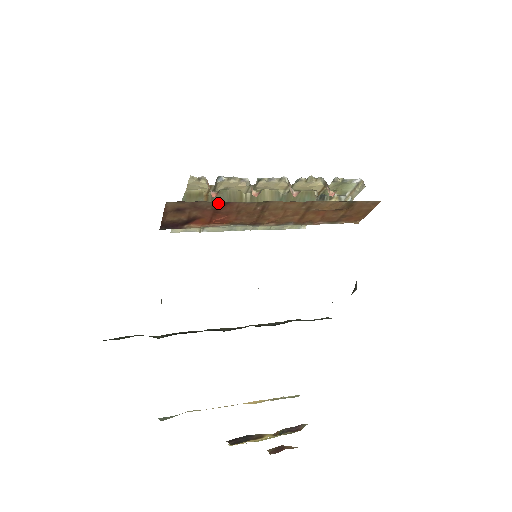
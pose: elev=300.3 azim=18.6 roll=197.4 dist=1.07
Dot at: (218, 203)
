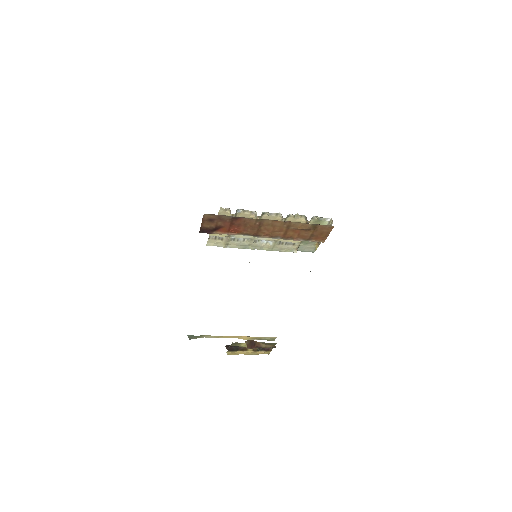
Dot at: (233, 217)
